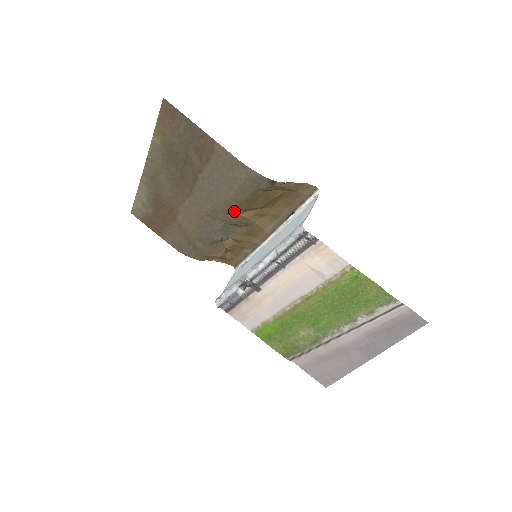
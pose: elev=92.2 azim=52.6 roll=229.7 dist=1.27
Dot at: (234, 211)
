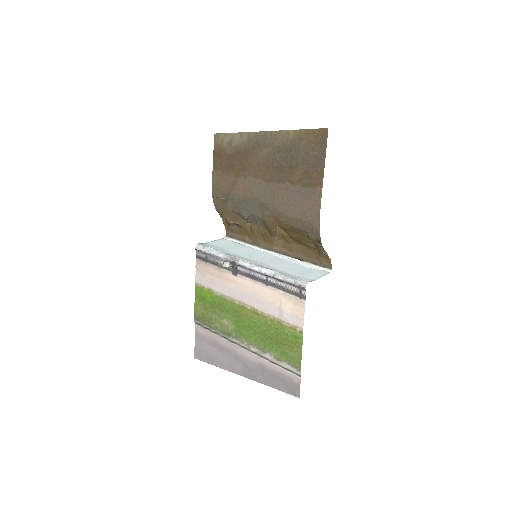
Dot at: (277, 221)
